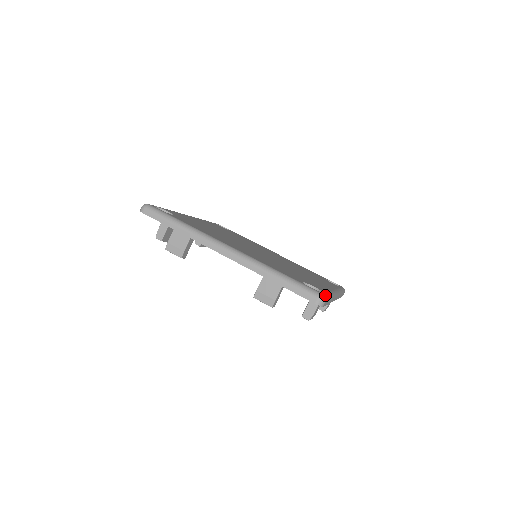
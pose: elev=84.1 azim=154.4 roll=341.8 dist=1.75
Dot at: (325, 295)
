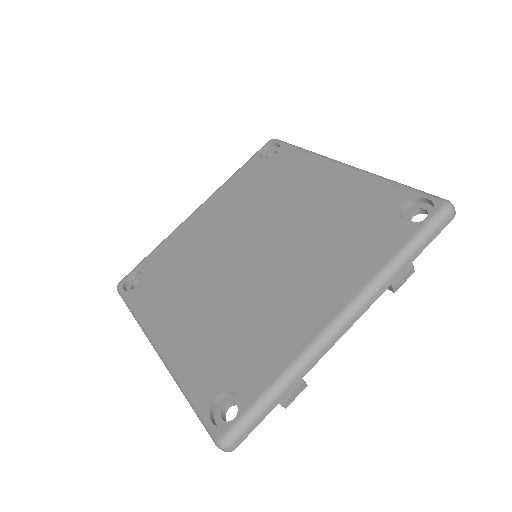
Dot at: (437, 198)
